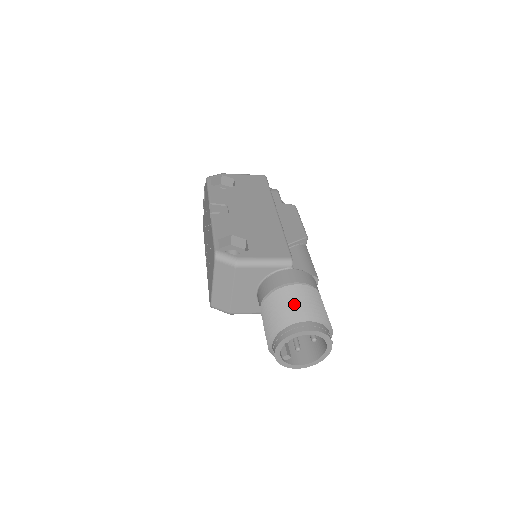
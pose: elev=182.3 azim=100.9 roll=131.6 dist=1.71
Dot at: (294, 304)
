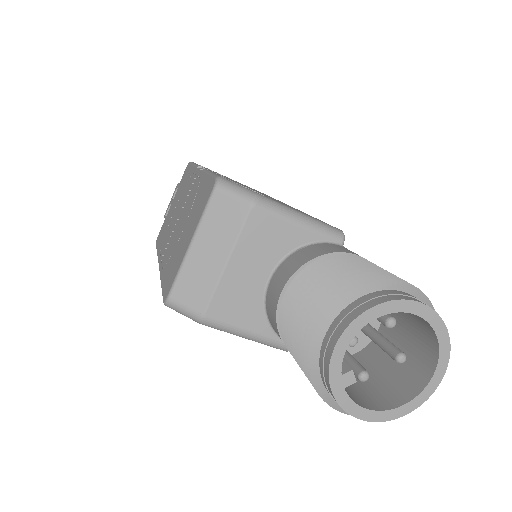
Dot at: occluded
